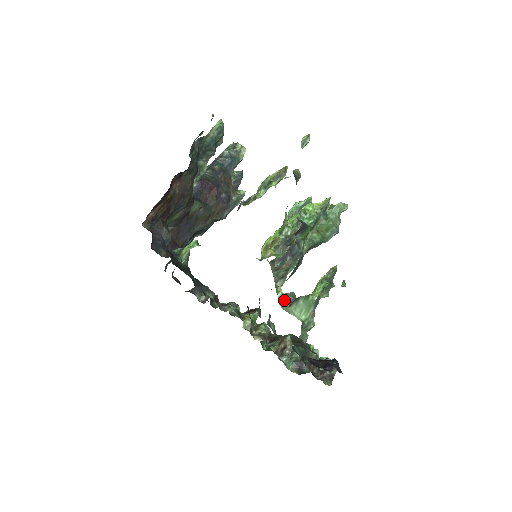
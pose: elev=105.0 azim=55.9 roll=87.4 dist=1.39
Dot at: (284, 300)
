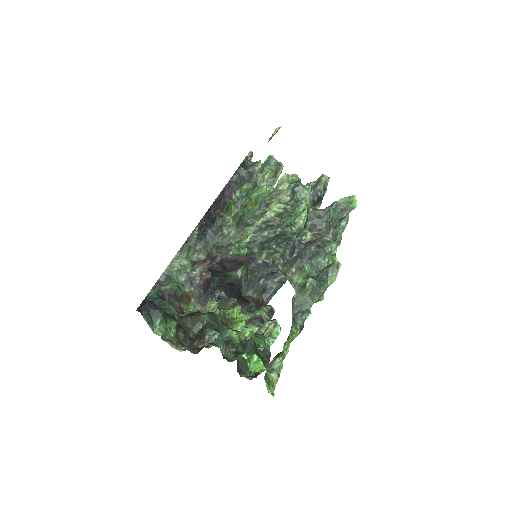
Dot at: occluded
